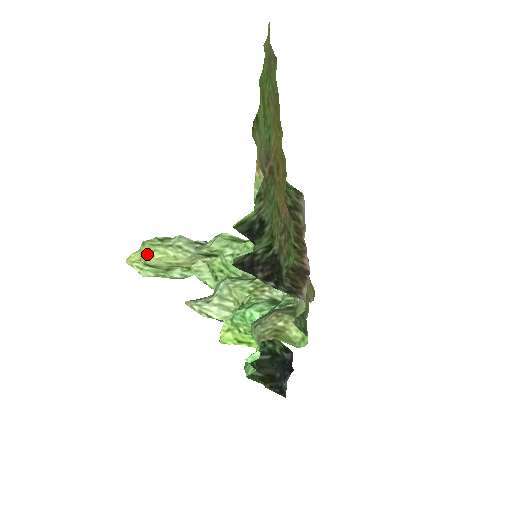
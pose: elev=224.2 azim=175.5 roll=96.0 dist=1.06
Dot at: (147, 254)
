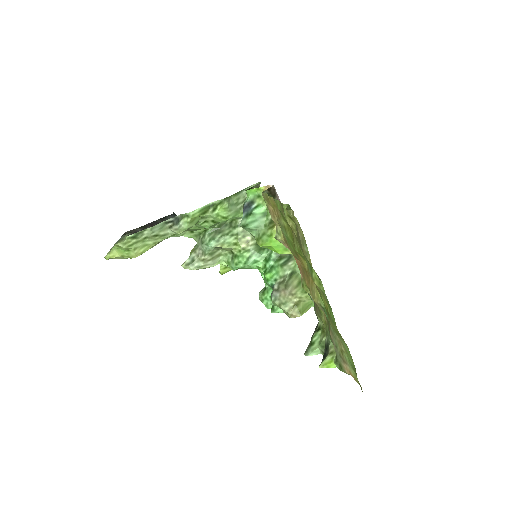
Dot at: (128, 253)
